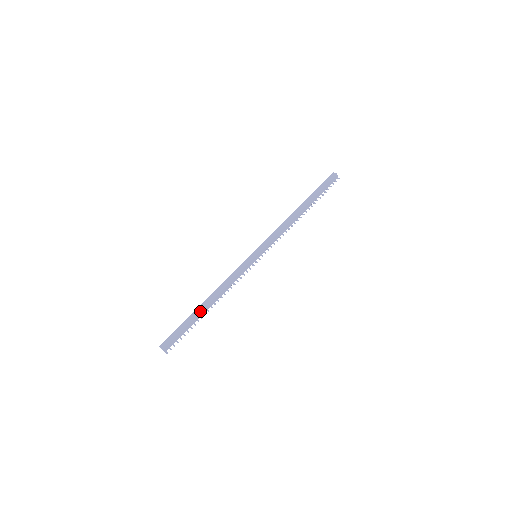
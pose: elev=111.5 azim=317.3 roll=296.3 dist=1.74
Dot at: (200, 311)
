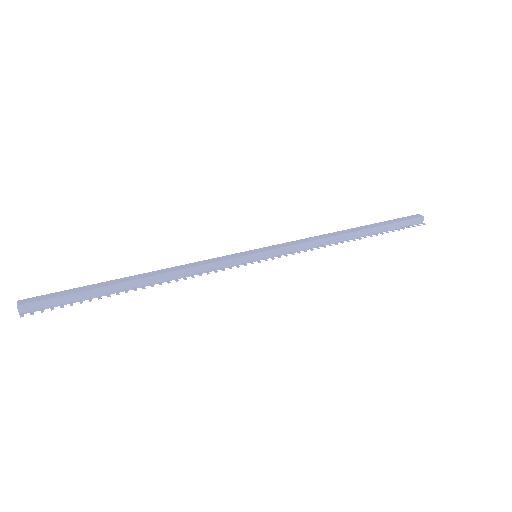
Dot at: (121, 281)
